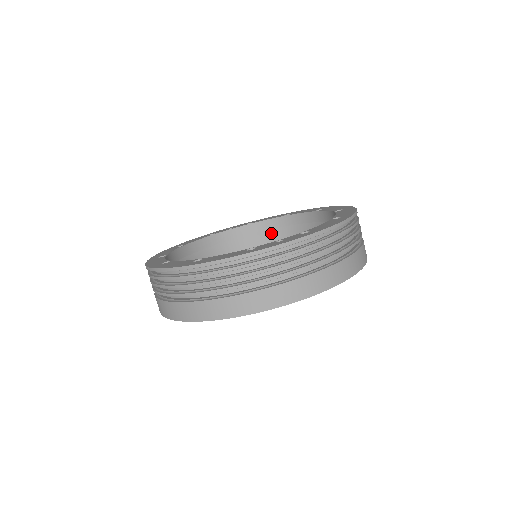
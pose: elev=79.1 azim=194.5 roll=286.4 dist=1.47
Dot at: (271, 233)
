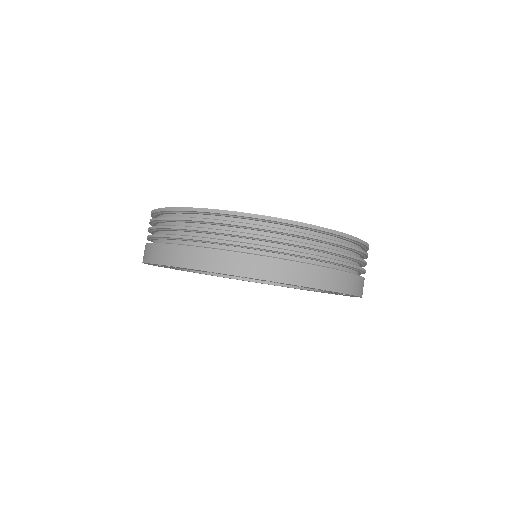
Dot at: occluded
